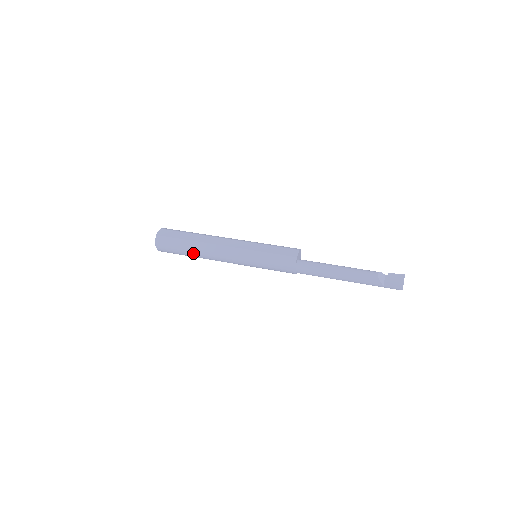
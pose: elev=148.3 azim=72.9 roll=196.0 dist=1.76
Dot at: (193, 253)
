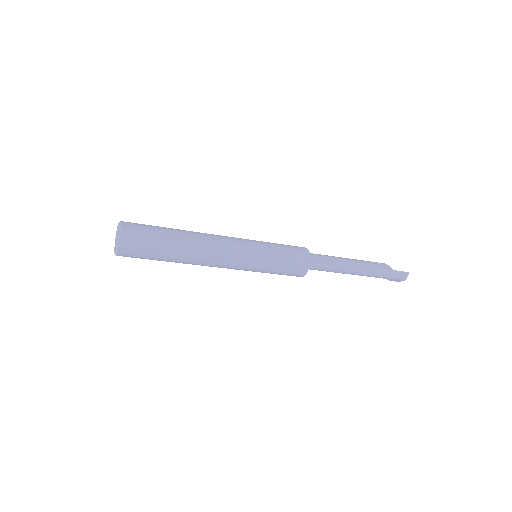
Dot at: (180, 240)
